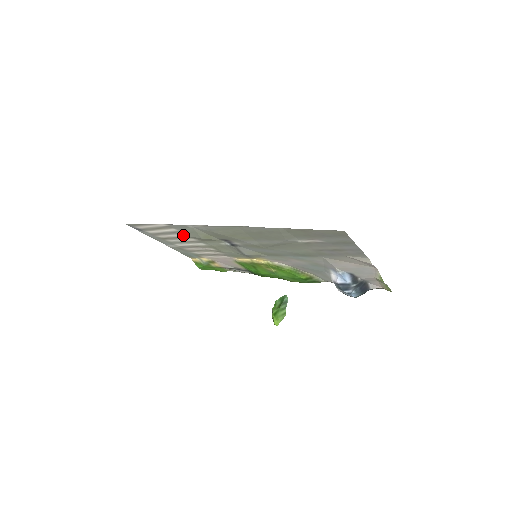
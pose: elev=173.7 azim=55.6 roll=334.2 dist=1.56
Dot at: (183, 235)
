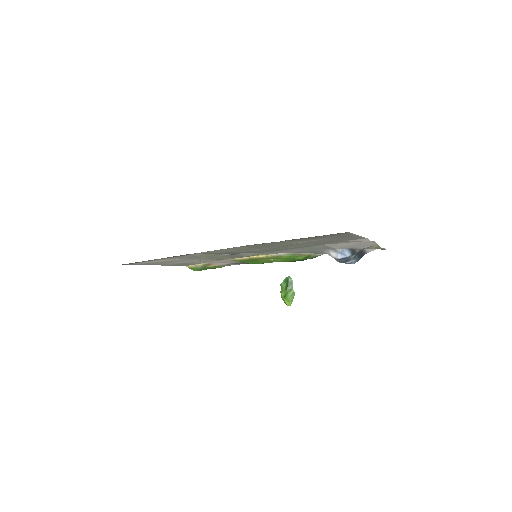
Dot at: occluded
